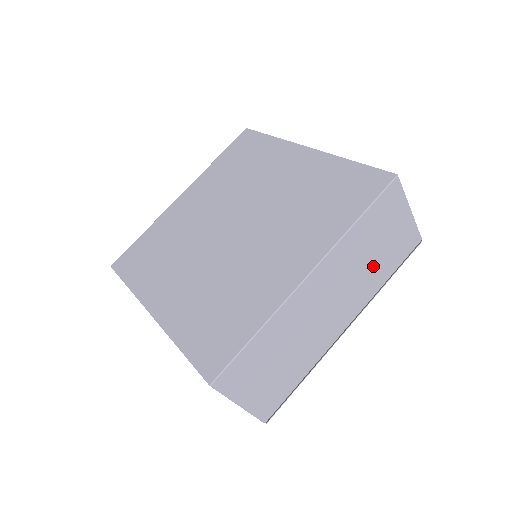
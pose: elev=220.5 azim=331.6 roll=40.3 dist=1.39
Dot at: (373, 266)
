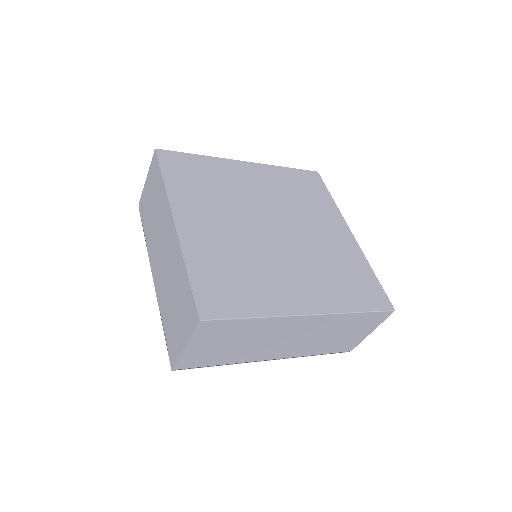
Dot at: (325, 341)
